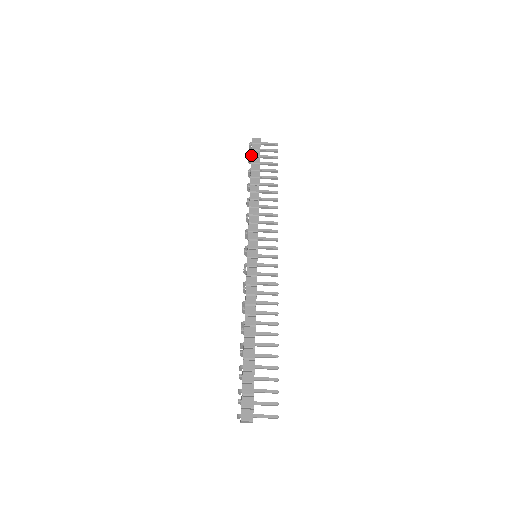
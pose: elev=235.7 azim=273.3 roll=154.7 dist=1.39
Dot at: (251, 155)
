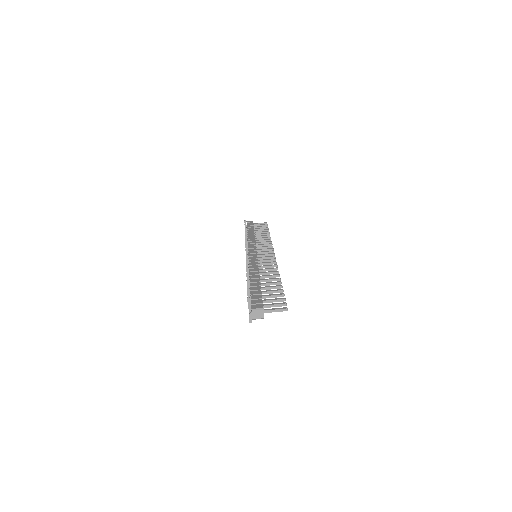
Dot at: occluded
